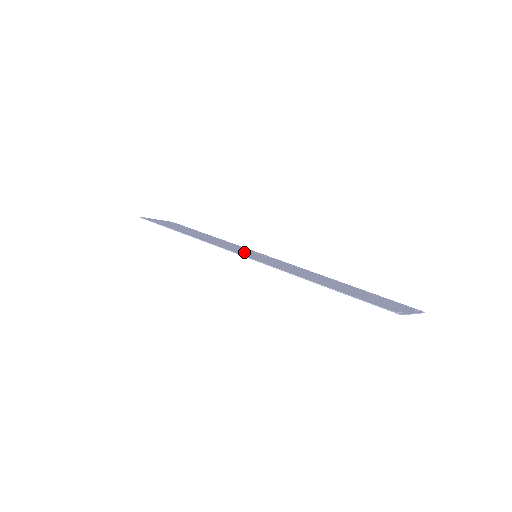
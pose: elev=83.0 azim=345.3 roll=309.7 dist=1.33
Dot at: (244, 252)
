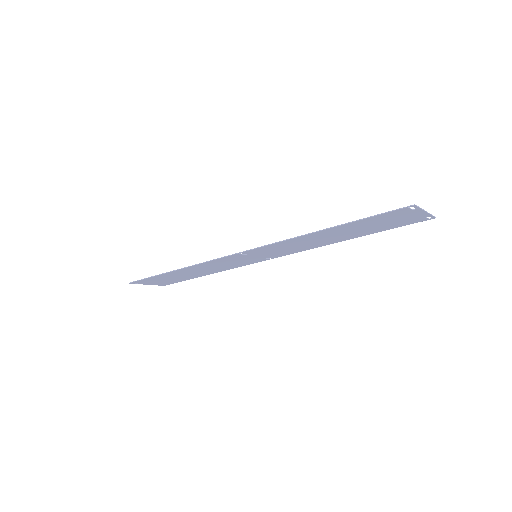
Dot at: (243, 257)
